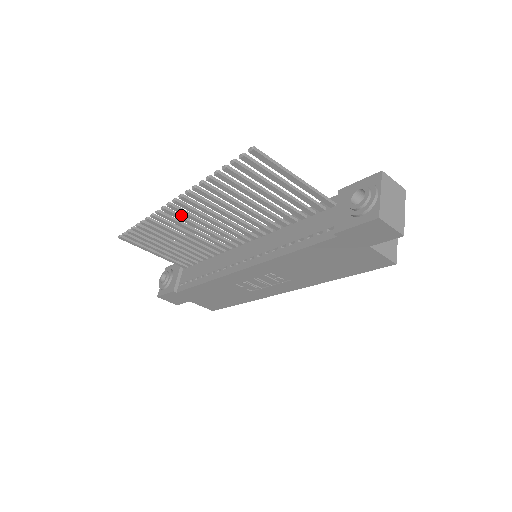
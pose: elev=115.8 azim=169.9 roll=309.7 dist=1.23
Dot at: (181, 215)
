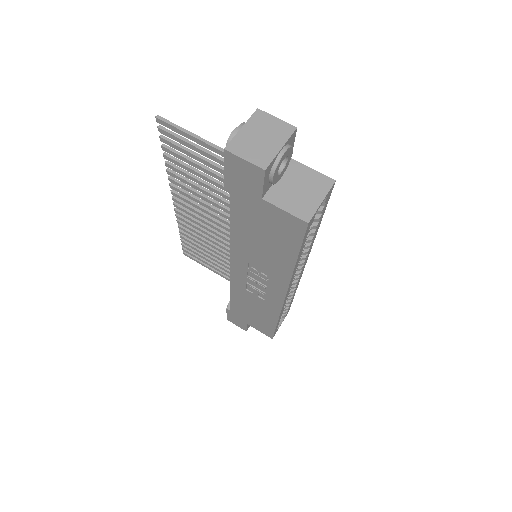
Dot at: (190, 216)
